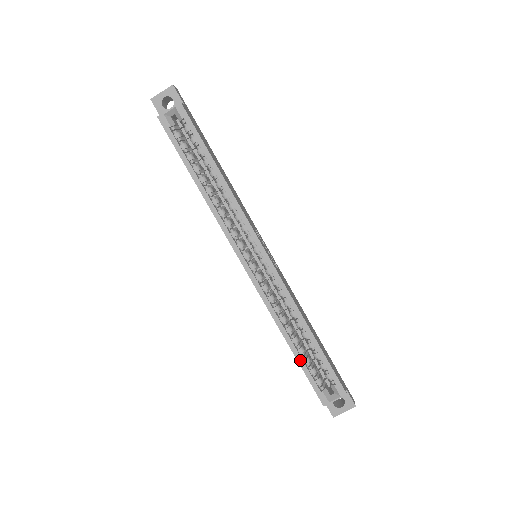
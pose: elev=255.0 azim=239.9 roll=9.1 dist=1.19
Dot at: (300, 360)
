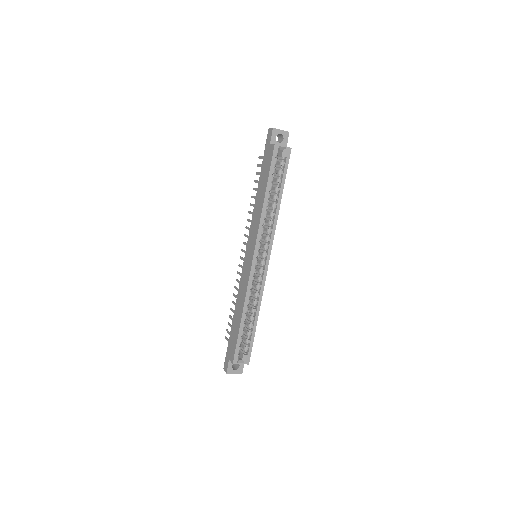
Dot at: (241, 330)
